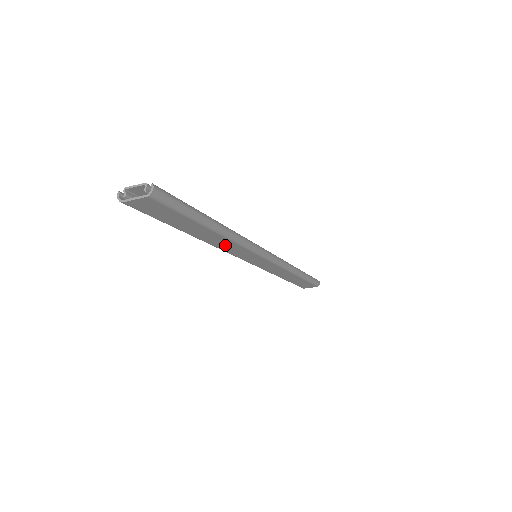
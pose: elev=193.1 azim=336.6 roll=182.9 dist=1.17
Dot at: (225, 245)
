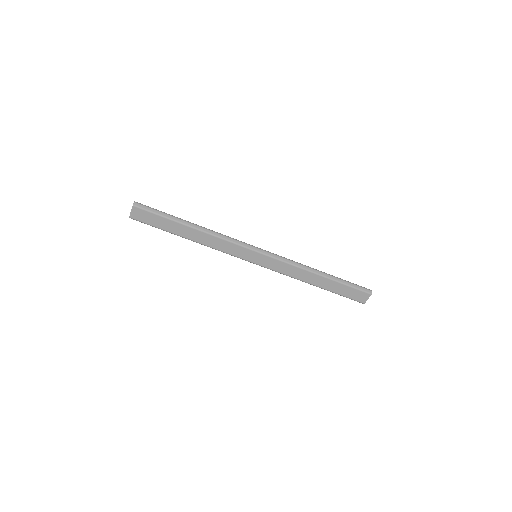
Dot at: (214, 242)
